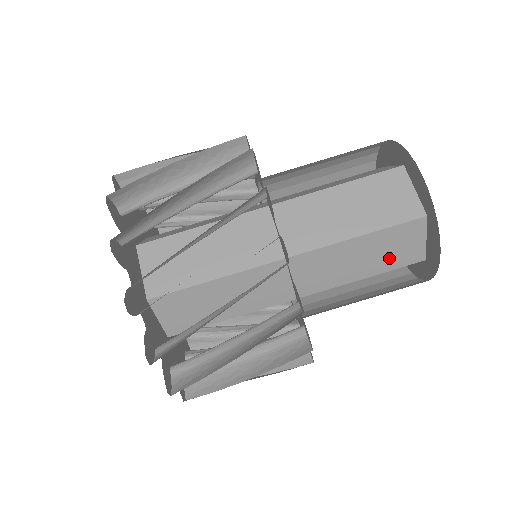
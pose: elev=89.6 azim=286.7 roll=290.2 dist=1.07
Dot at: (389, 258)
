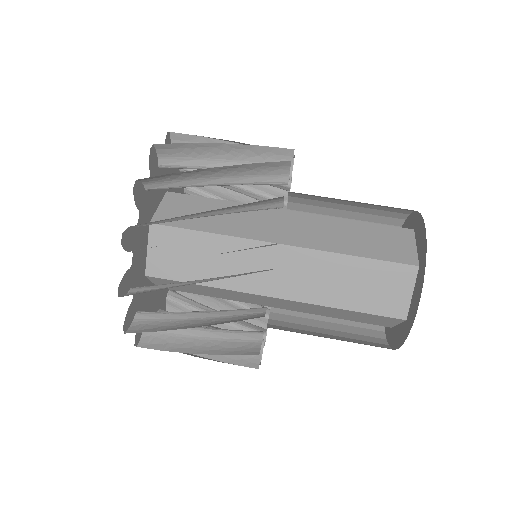
Dot at: (372, 297)
